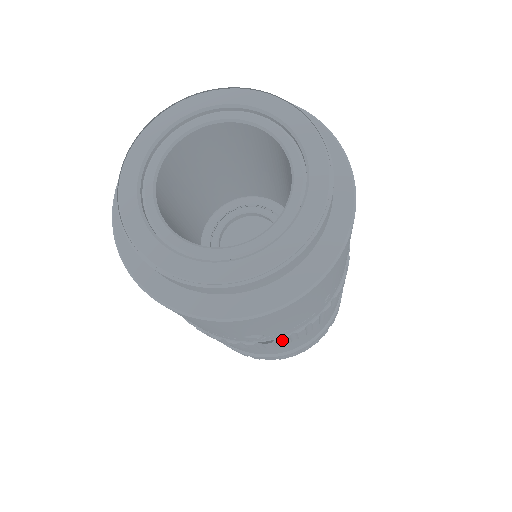
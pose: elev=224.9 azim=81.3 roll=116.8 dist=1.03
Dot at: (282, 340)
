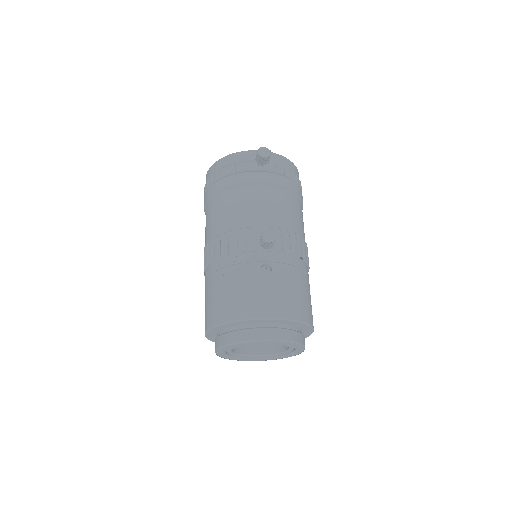
Dot at: occluded
